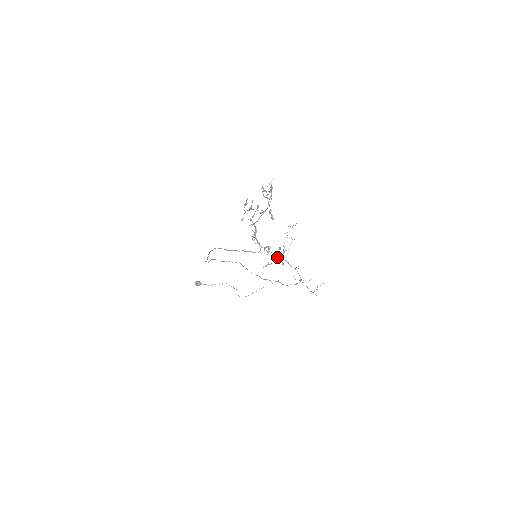
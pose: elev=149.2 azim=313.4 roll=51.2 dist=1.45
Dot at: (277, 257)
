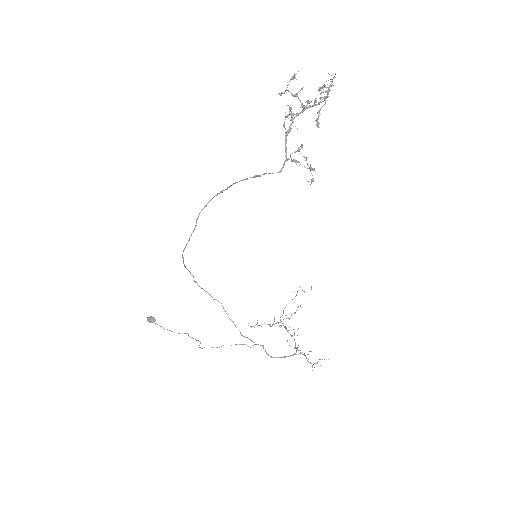
Dot at: (308, 165)
